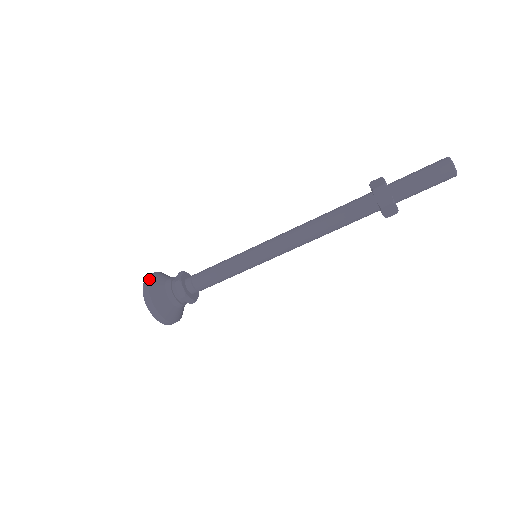
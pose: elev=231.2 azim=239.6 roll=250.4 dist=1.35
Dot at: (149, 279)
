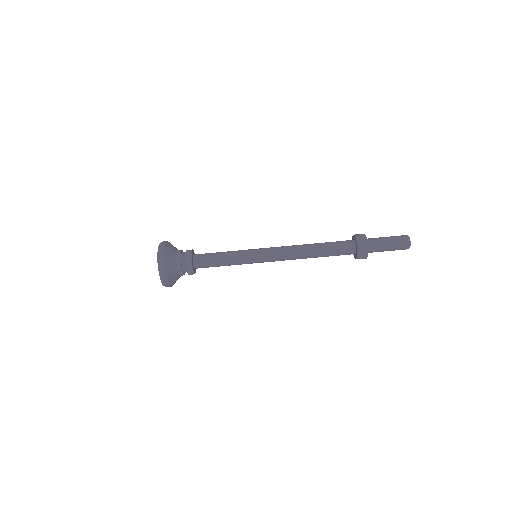
Dot at: occluded
